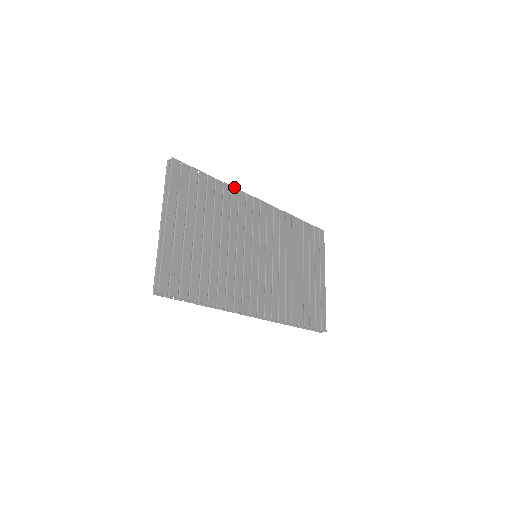
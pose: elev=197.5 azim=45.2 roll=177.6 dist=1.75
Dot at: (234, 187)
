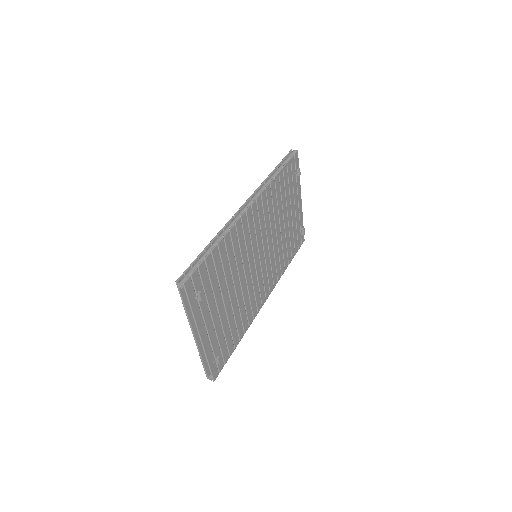
Dot at: (231, 228)
